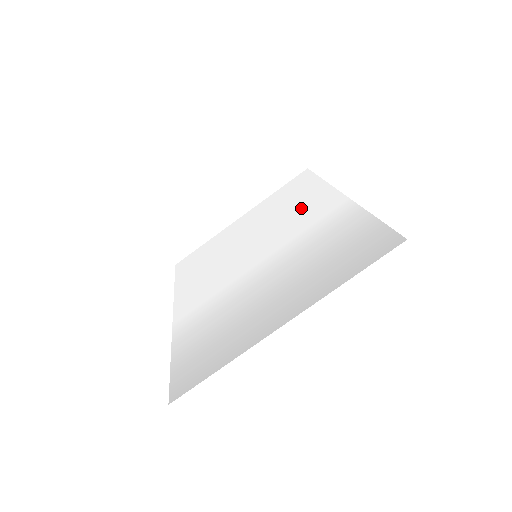
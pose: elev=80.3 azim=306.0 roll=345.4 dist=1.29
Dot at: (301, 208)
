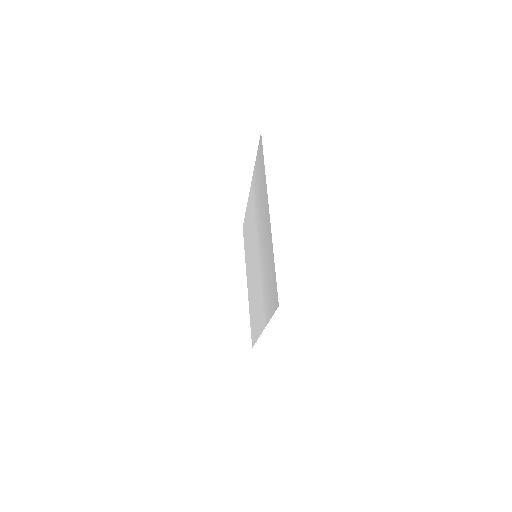
Dot at: (250, 223)
